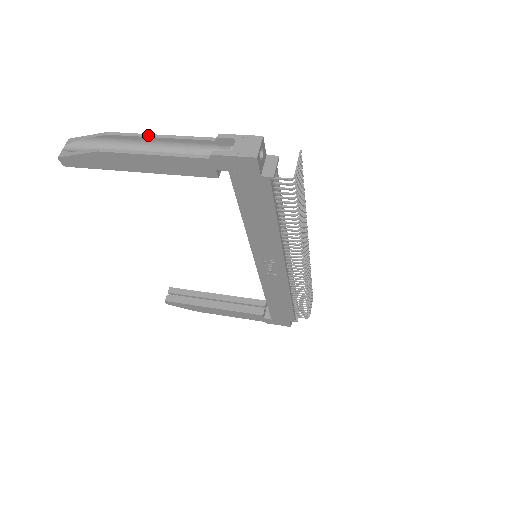
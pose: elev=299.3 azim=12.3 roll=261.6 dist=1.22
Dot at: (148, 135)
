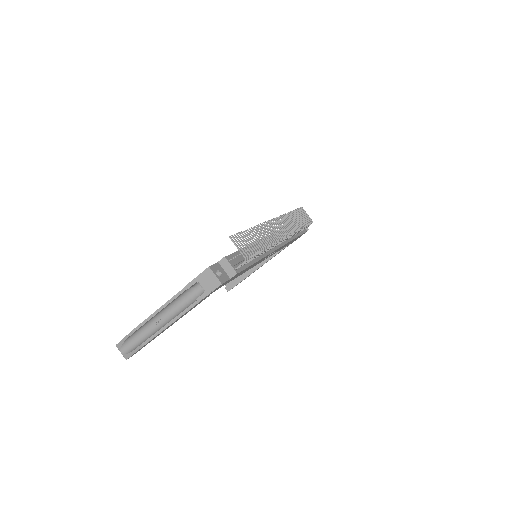
Dot at: (153, 315)
